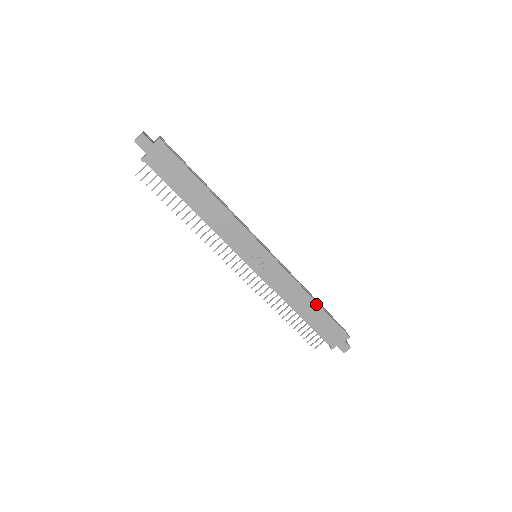
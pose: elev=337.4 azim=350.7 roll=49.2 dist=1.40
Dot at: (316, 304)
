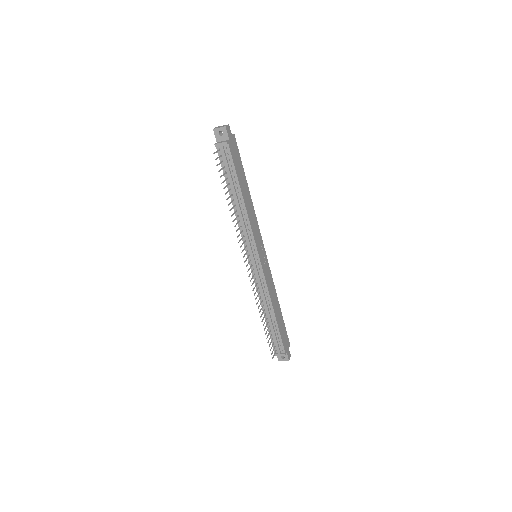
Dot at: (280, 308)
